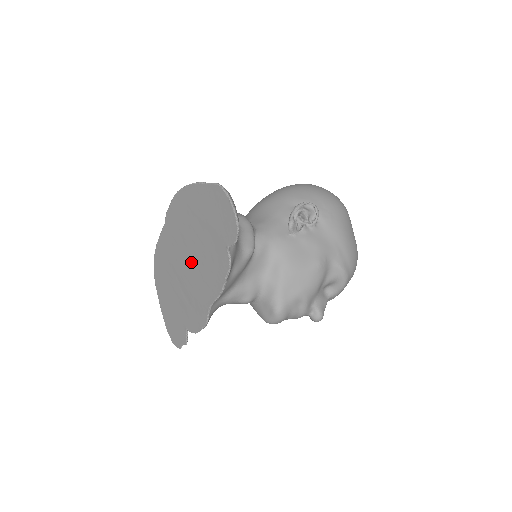
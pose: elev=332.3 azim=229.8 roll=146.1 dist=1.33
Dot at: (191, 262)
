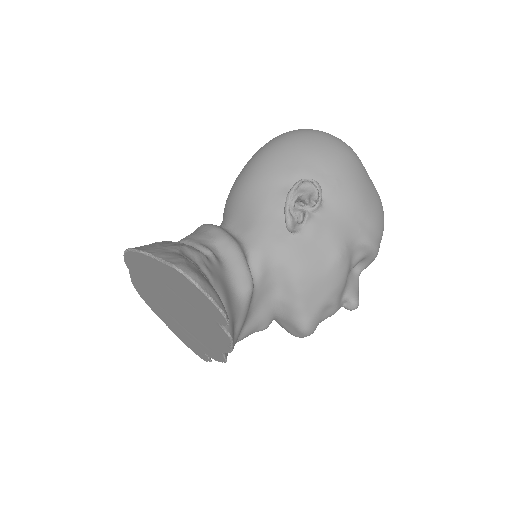
Dot at: (180, 313)
